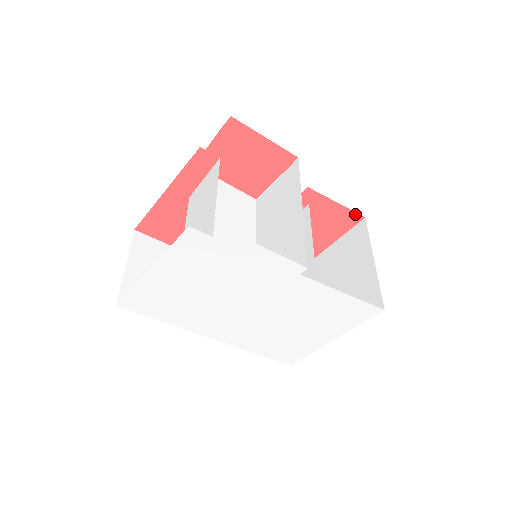
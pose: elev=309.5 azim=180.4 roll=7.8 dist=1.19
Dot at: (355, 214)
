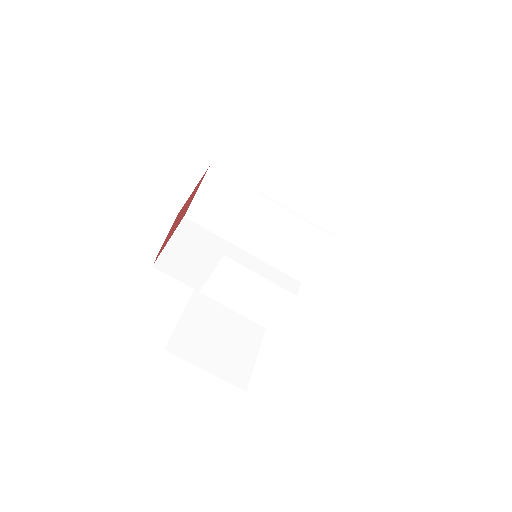
Dot at: occluded
